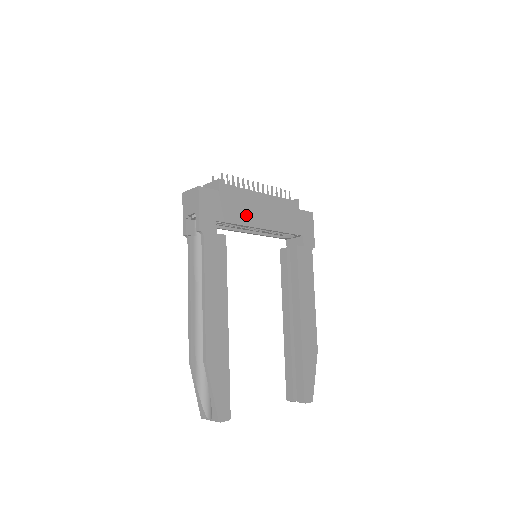
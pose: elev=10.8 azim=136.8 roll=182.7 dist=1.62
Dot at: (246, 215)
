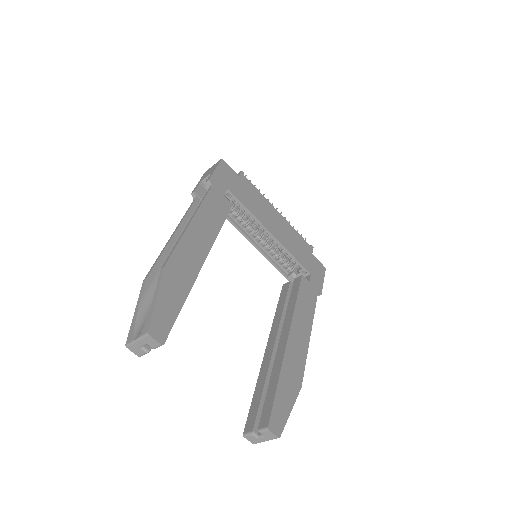
Dot at: (258, 211)
